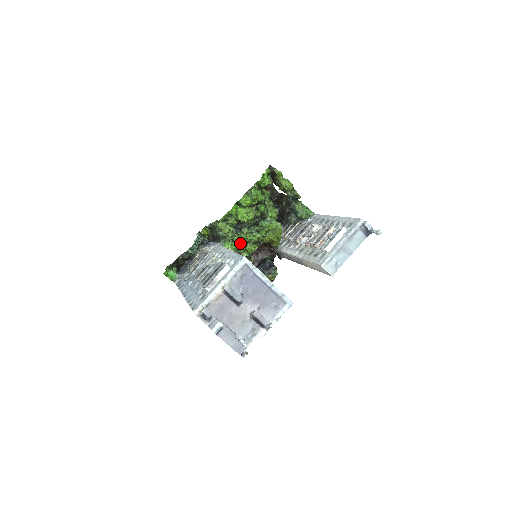
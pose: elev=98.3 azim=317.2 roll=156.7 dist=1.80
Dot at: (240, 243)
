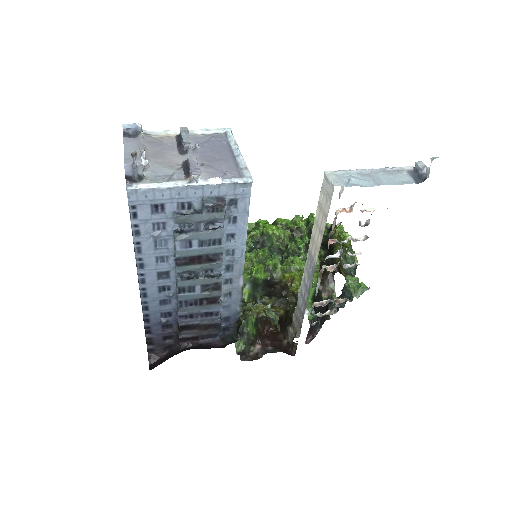
Dot at: (248, 257)
